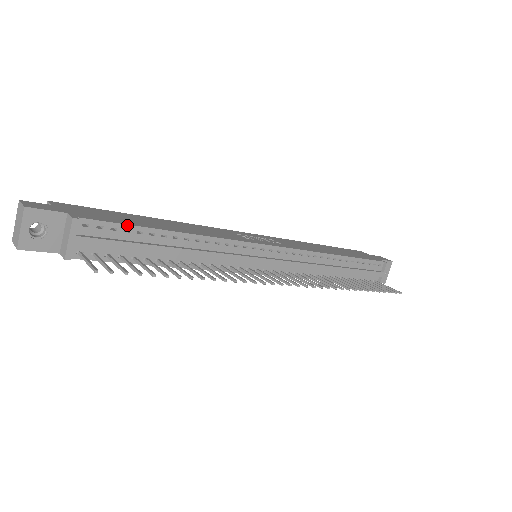
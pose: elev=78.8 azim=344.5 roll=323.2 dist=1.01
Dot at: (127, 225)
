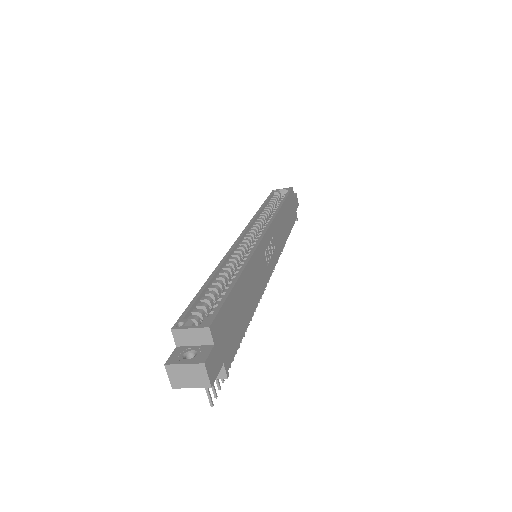
Dot at: occluded
